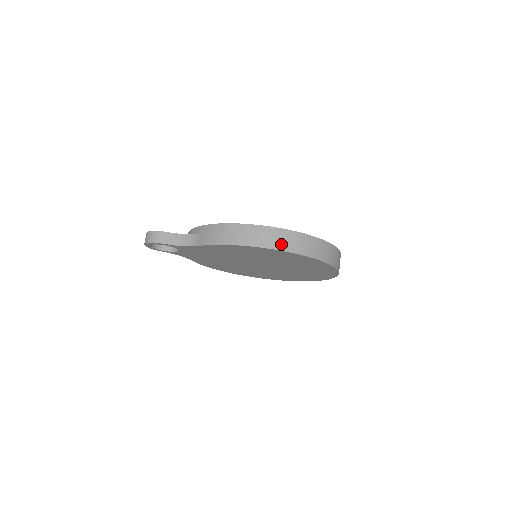
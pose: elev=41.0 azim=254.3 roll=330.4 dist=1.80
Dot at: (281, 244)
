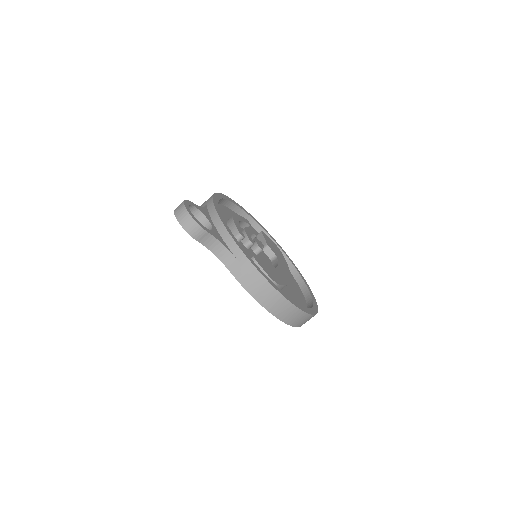
Dot at: (292, 320)
